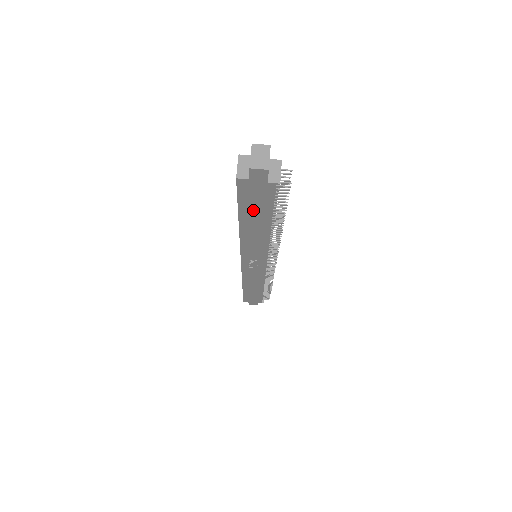
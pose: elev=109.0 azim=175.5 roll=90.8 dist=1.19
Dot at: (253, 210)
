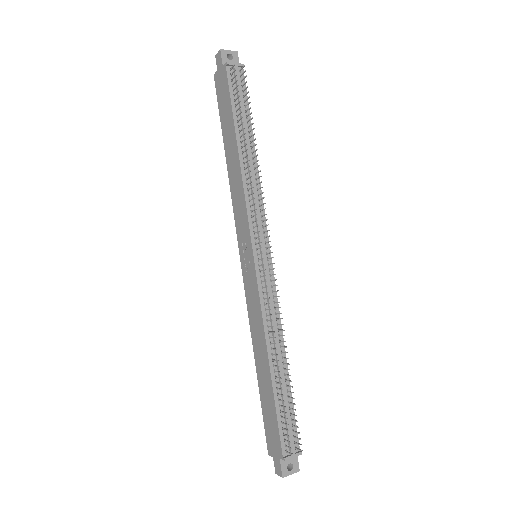
Dot at: (226, 118)
